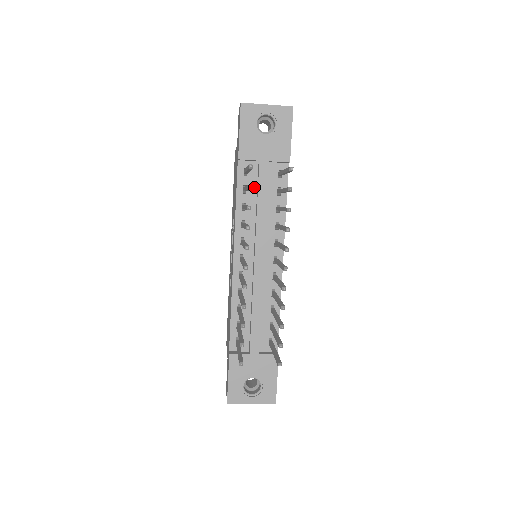
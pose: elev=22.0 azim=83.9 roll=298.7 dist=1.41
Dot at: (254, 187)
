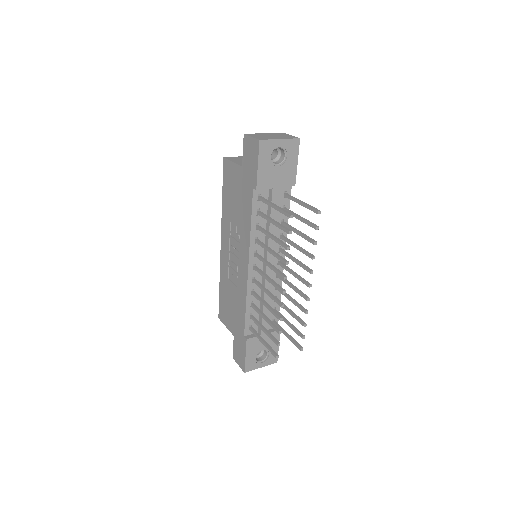
Dot at: (265, 209)
